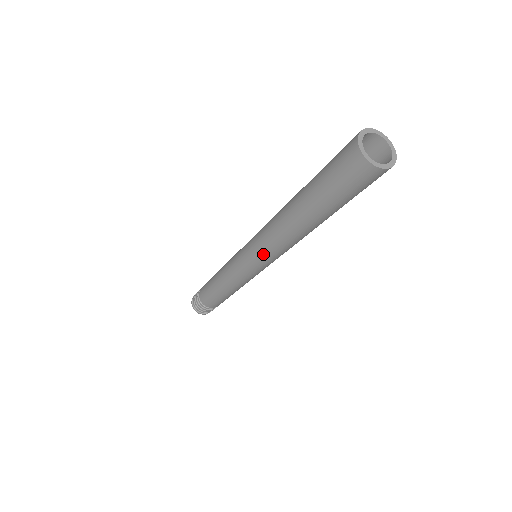
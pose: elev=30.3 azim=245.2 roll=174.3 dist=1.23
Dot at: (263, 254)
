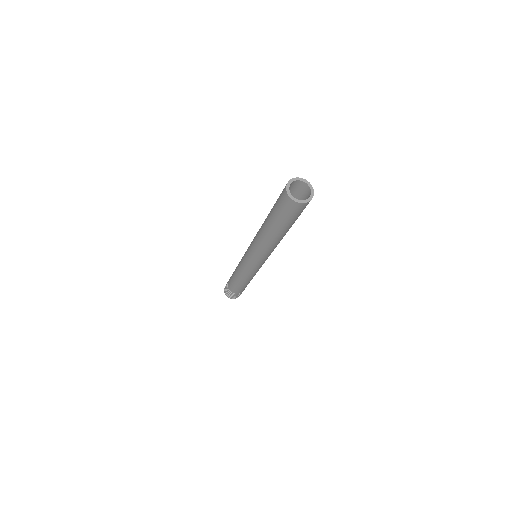
Dot at: (257, 256)
